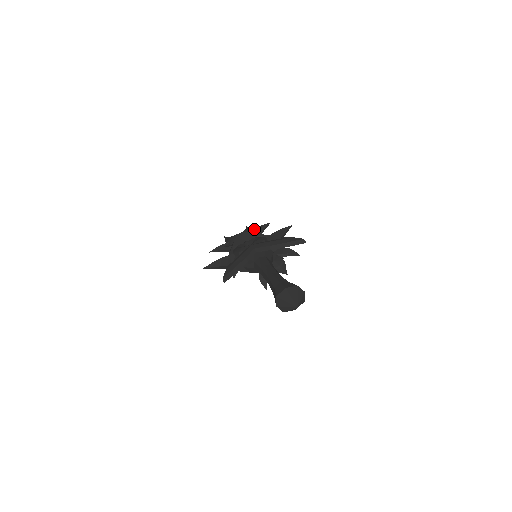
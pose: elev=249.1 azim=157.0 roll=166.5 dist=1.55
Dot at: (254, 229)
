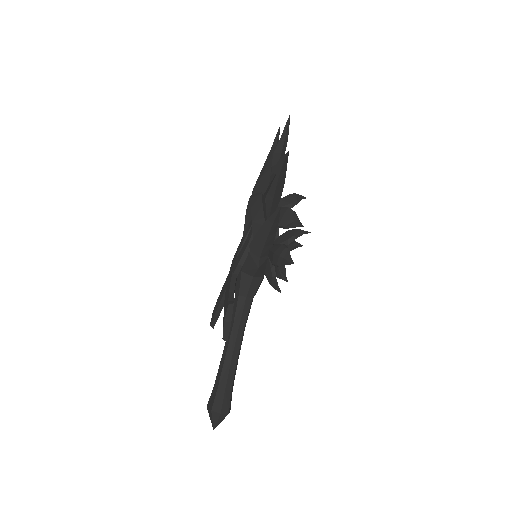
Dot at: (270, 173)
